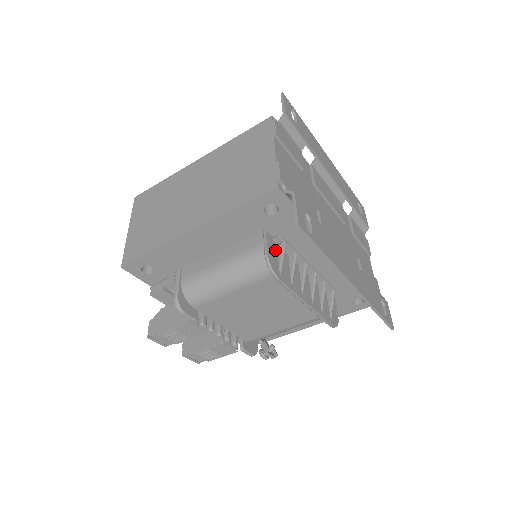
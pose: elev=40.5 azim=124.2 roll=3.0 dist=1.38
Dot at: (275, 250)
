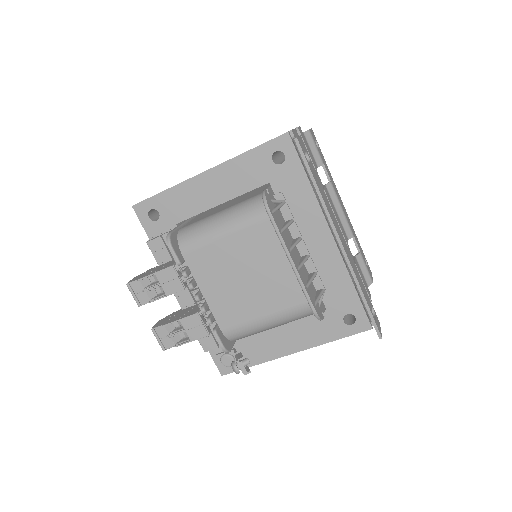
Dot at: (273, 199)
